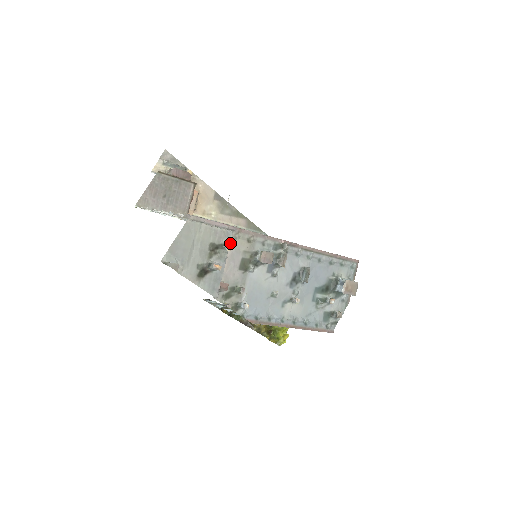
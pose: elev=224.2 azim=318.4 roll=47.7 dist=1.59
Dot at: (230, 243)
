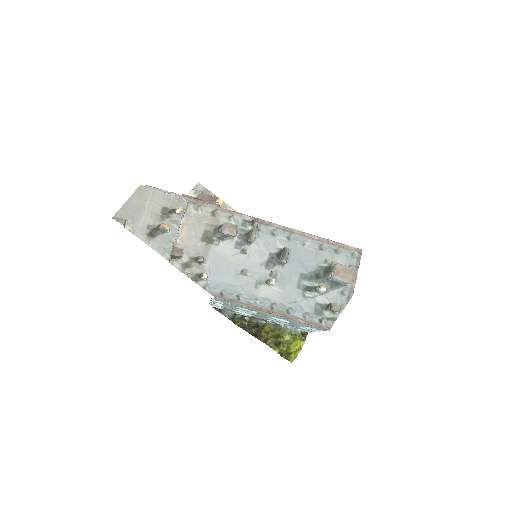
Dot at: (180, 206)
